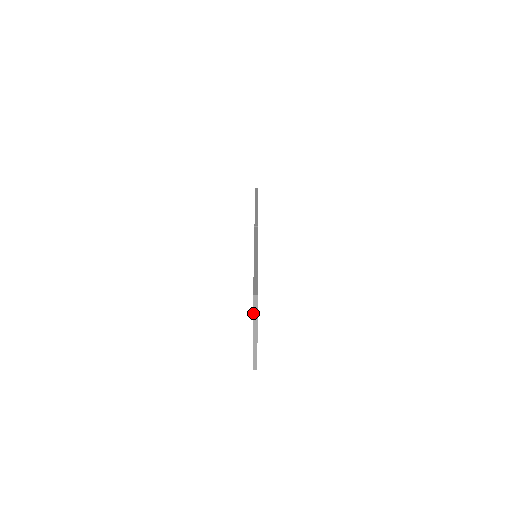
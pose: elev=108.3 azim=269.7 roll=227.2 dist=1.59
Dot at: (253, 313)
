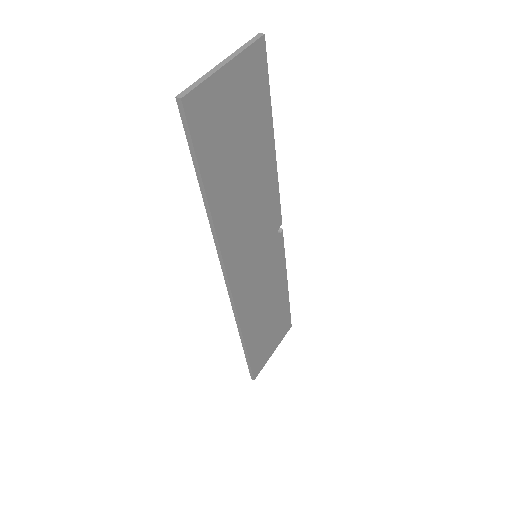
Dot at: (243, 46)
